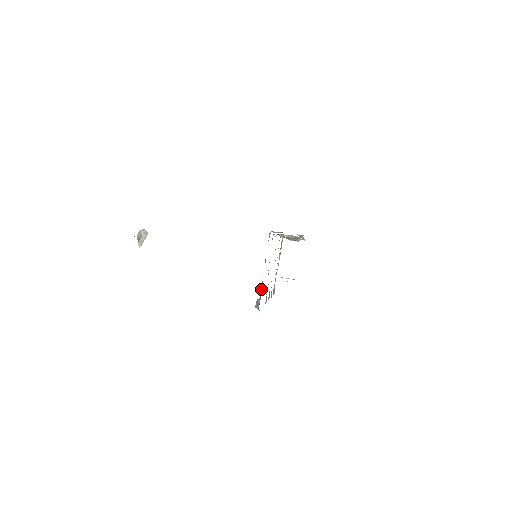
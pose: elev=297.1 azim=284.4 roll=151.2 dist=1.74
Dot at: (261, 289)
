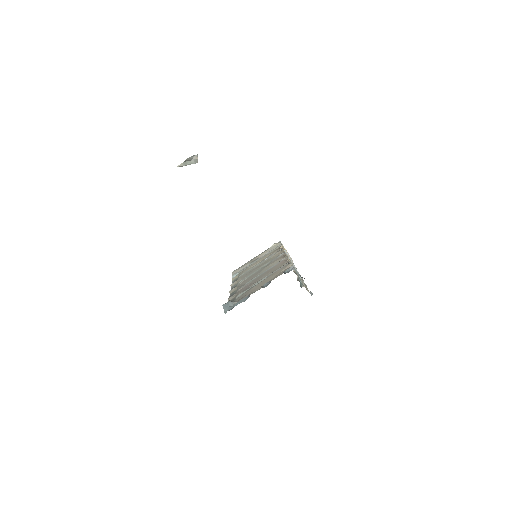
Dot at: (242, 301)
